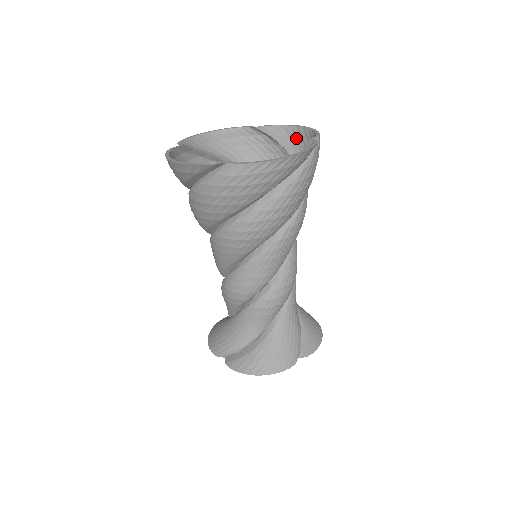
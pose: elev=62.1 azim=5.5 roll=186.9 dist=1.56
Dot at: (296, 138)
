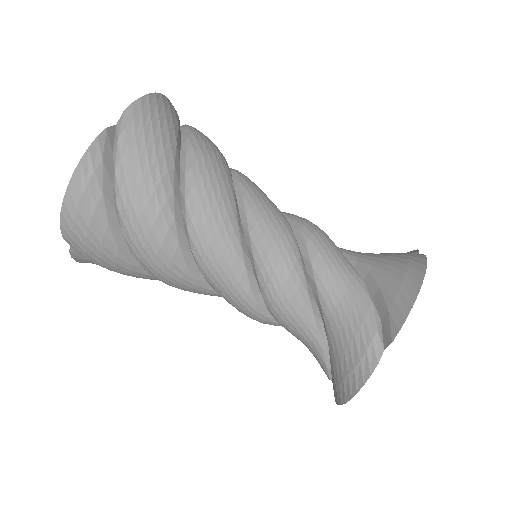
Dot at: occluded
